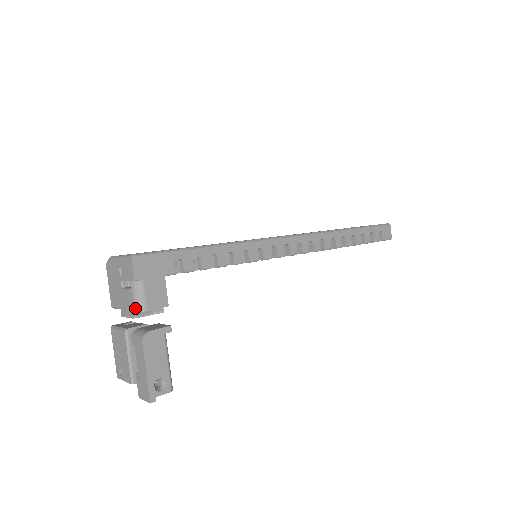
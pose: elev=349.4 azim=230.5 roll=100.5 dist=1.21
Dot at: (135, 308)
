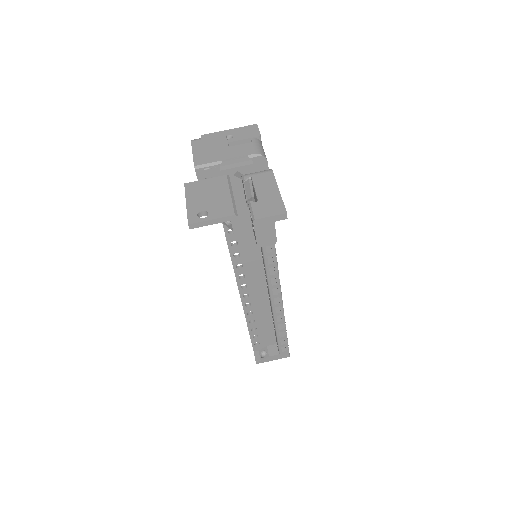
Dot at: (258, 152)
